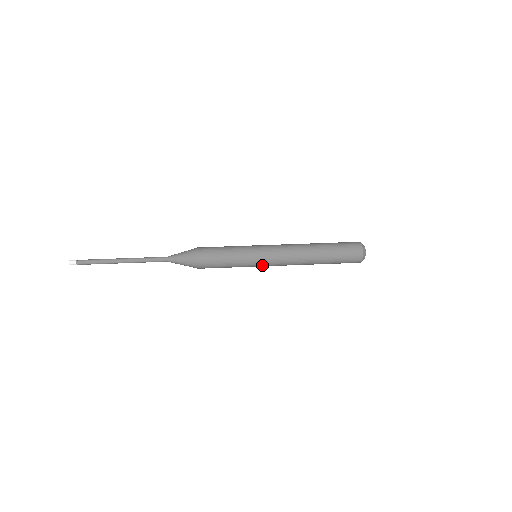
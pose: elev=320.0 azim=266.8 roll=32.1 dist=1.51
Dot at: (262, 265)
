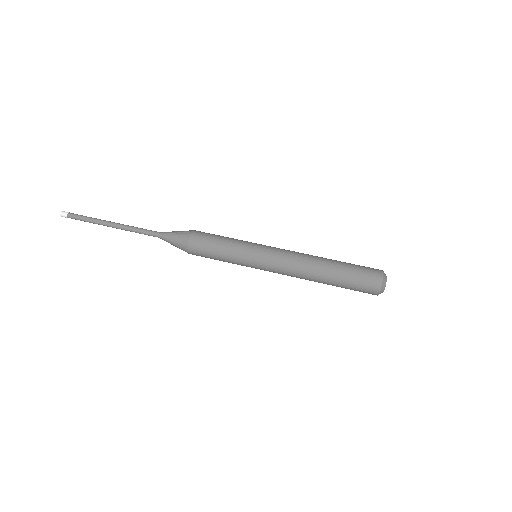
Dot at: (259, 266)
